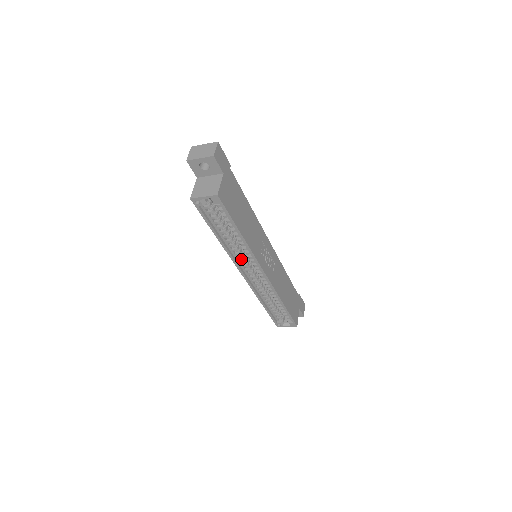
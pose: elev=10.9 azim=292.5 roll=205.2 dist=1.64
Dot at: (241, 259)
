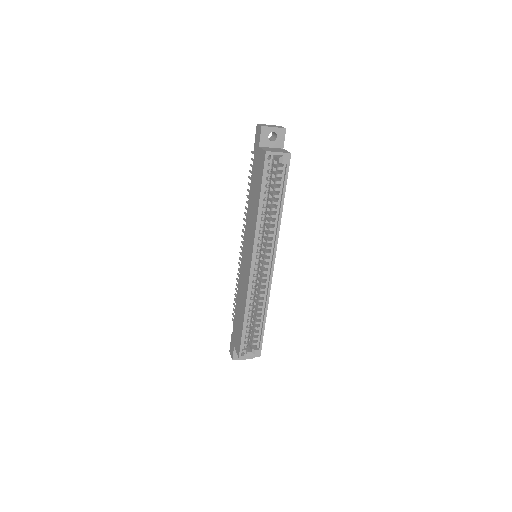
Dot at: (259, 244)
